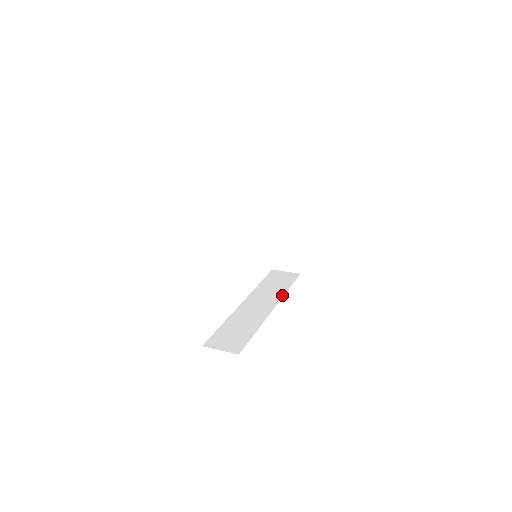
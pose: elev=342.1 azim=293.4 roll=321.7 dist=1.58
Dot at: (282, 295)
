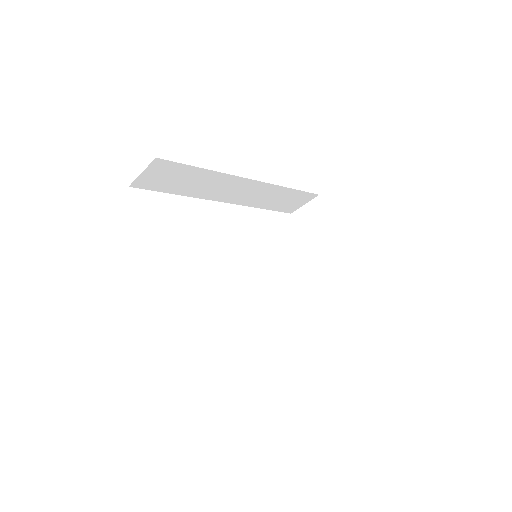
Dot at: occluded
